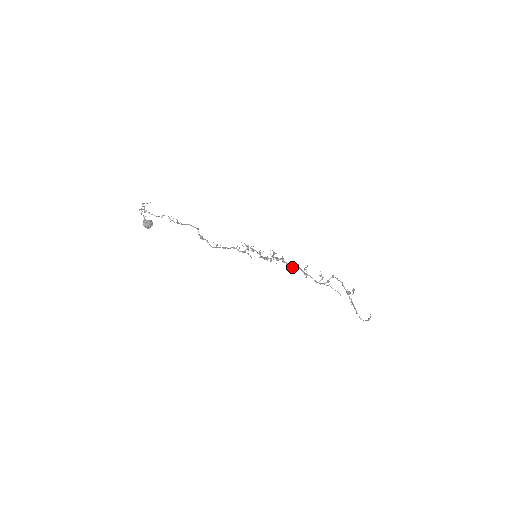
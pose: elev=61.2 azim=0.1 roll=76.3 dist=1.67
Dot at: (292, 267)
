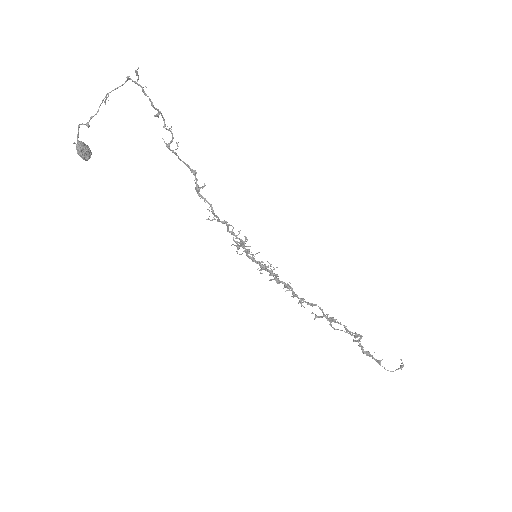
Dot at: occluded
